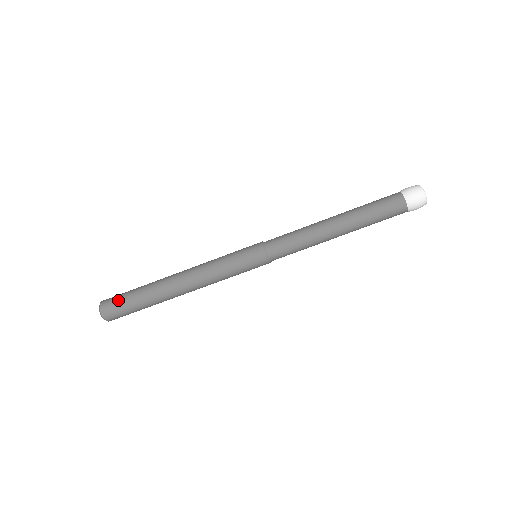
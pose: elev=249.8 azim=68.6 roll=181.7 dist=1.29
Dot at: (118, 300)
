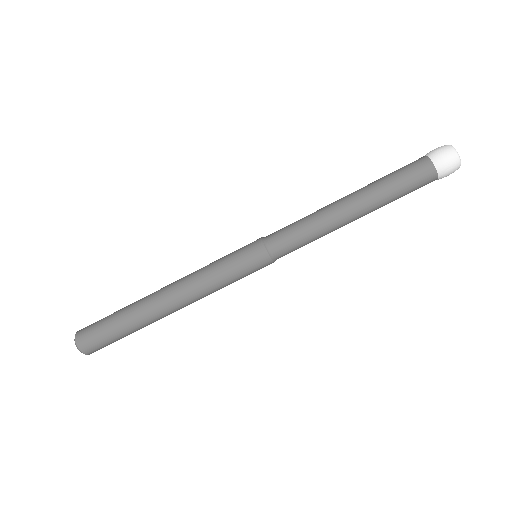
Dot at: (97, 322)
